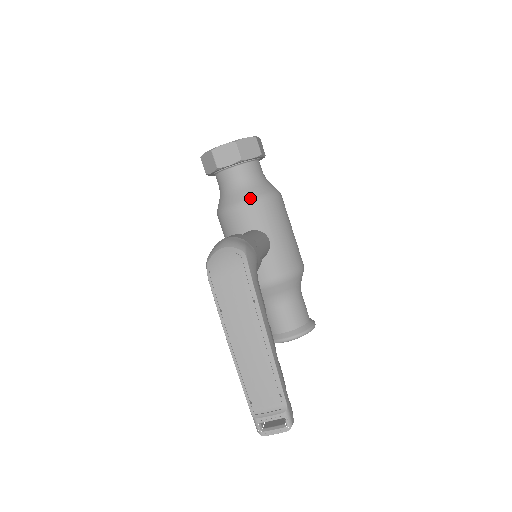
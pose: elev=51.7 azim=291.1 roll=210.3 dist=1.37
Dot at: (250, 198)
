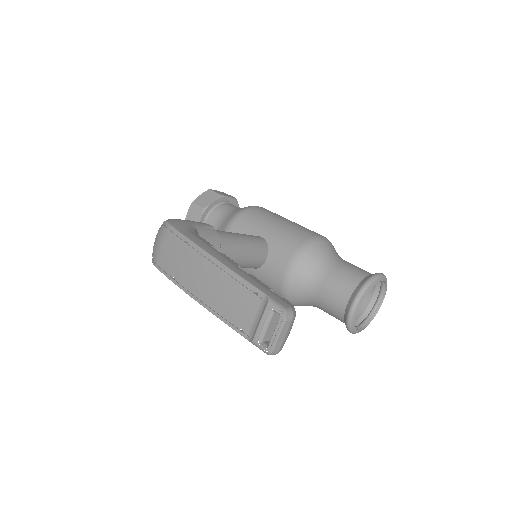
Dot at: (226, 225)
